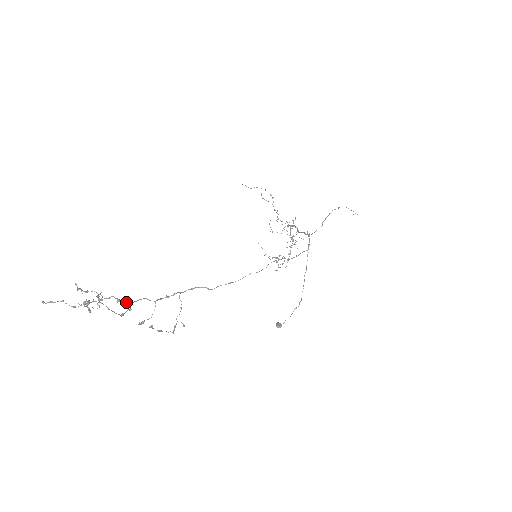
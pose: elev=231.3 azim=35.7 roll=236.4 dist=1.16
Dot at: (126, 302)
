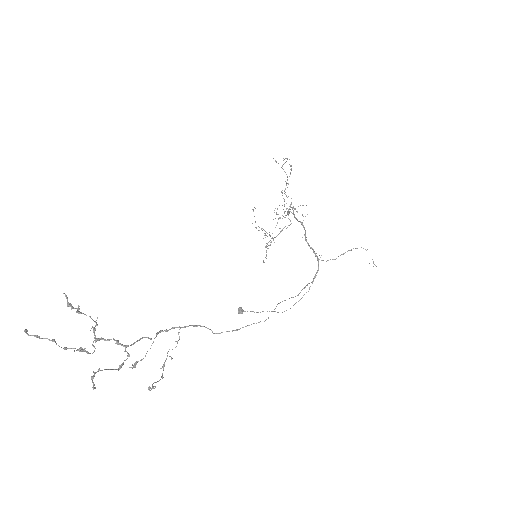
Dot at: (126, 346)
